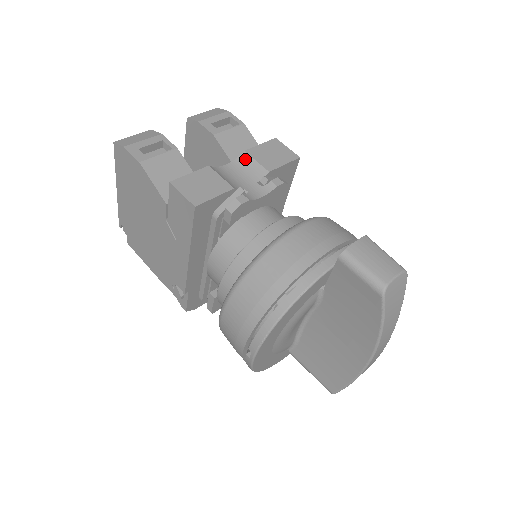
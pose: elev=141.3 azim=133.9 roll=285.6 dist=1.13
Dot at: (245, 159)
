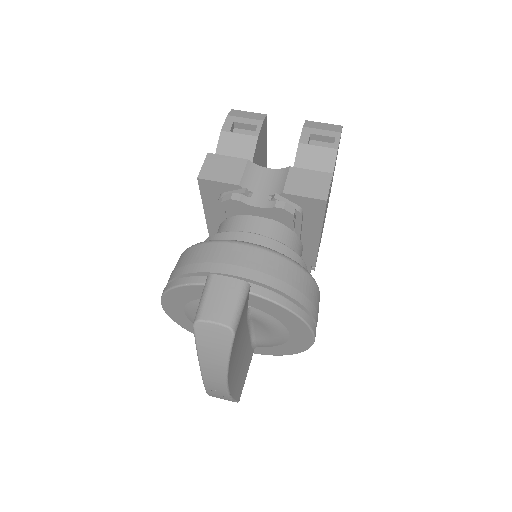
Dot at: (284, 173)
